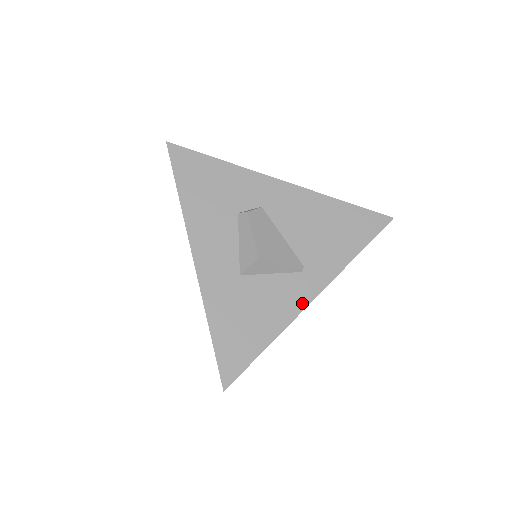
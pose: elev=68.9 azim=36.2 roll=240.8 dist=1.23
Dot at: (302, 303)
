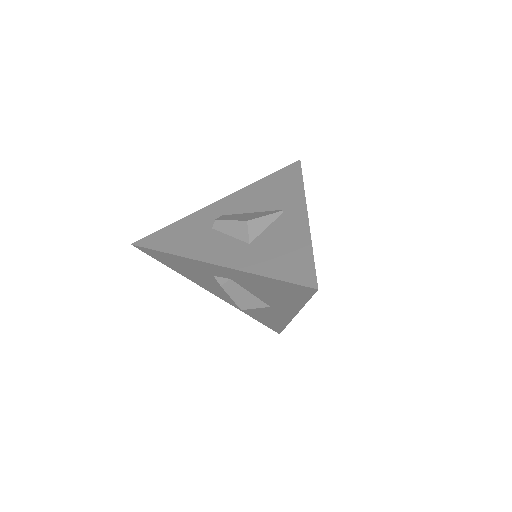
Dot at: (303, 220)
